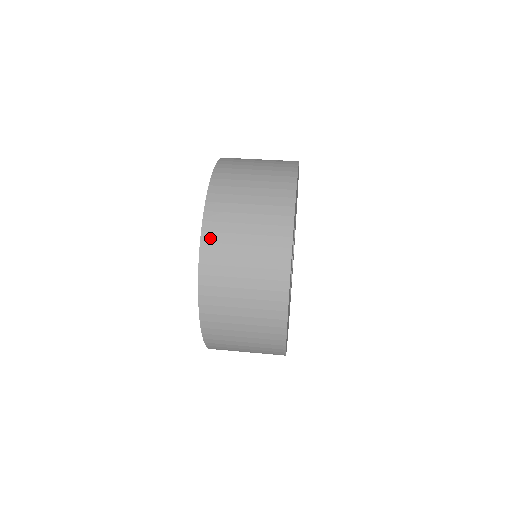
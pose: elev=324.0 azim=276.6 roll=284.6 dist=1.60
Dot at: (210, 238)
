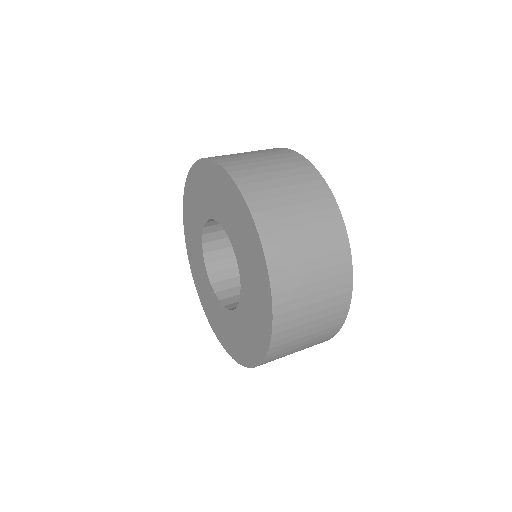
Dot at: (216, 157)
